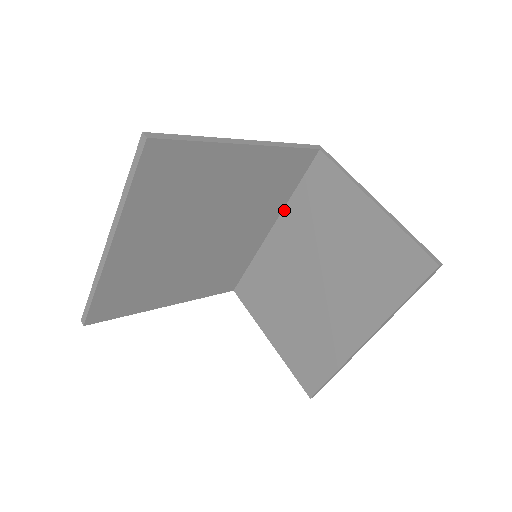
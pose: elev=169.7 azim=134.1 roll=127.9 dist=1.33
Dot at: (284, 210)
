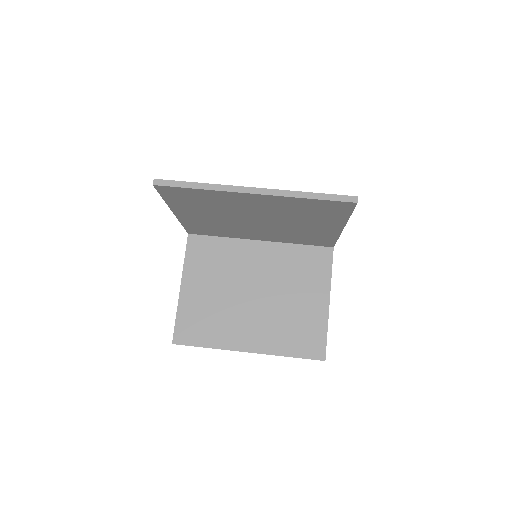
Dot at: (280, 243)
